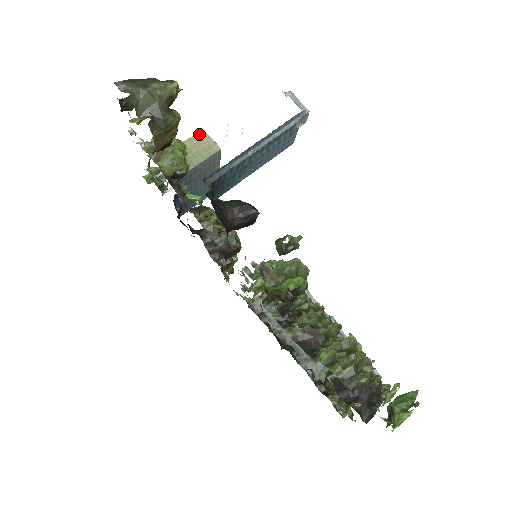
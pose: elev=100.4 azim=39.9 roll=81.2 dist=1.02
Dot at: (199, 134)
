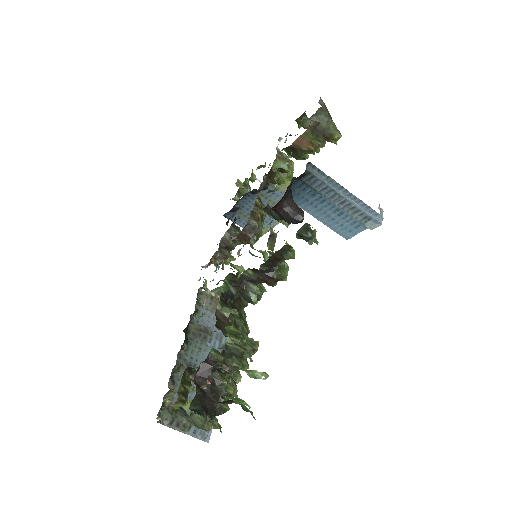
Dot at: occluded
